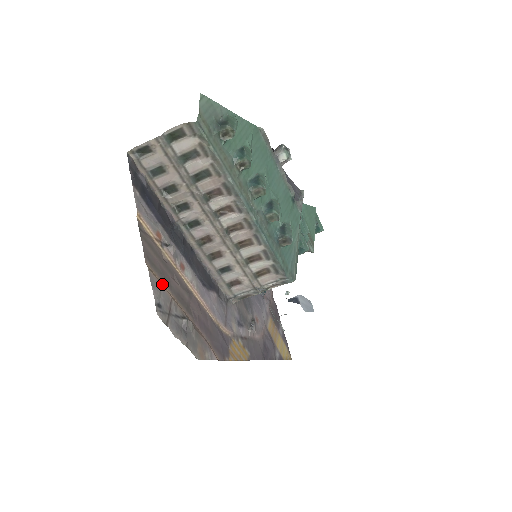
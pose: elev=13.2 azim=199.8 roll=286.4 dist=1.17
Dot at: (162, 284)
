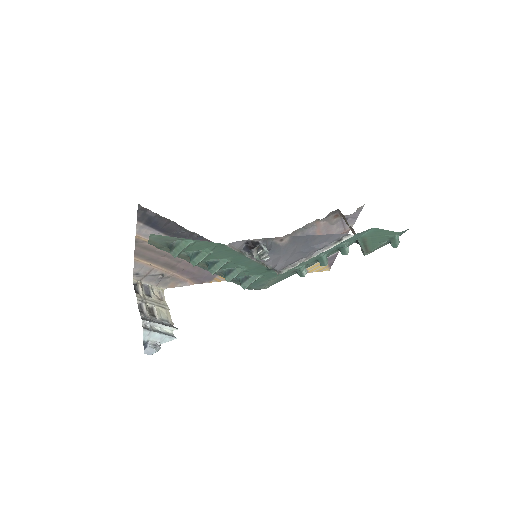
Dot at: (148, 262)
